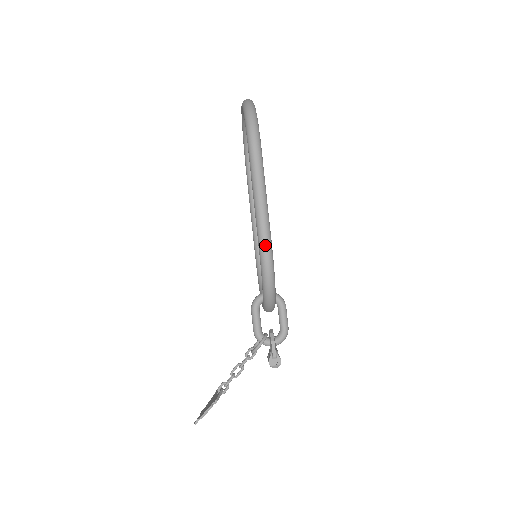
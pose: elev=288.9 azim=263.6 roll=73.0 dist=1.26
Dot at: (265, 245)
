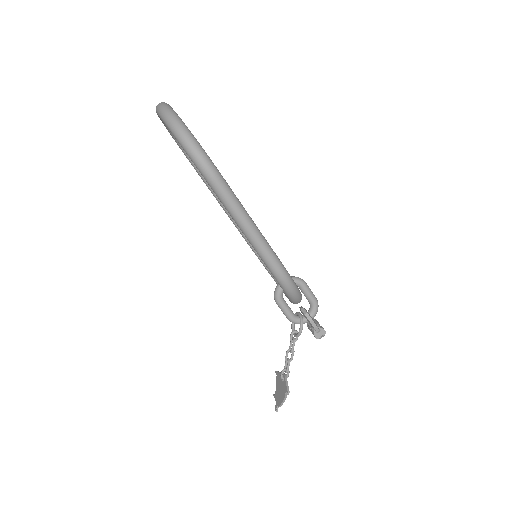
Dot at: (277, 270)
